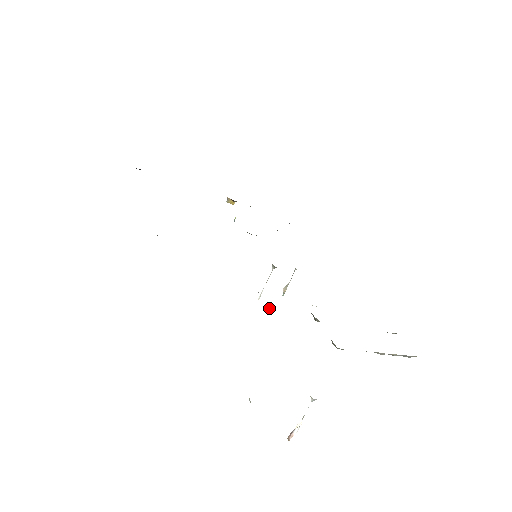
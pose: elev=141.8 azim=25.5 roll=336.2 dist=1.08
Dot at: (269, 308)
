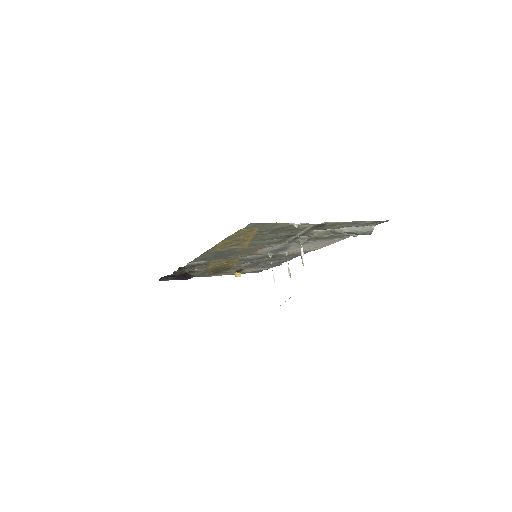
Dot at: (290, 297)
